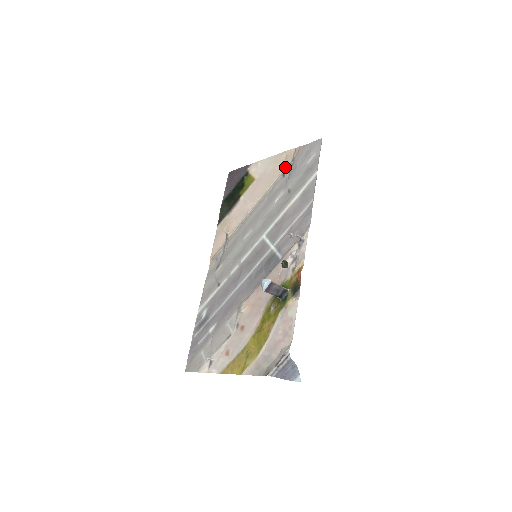
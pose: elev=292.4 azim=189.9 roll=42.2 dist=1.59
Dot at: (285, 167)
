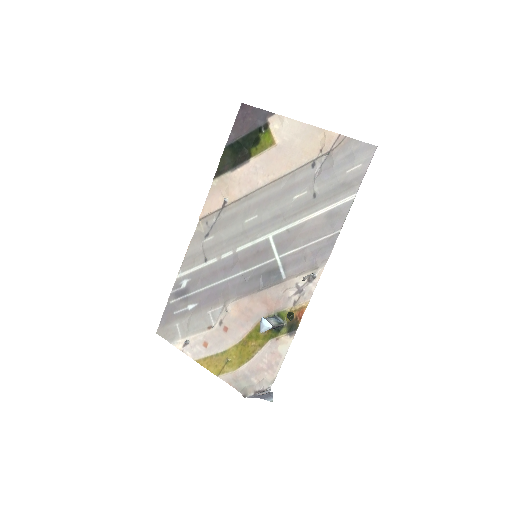
Dot at: (318, 155)
